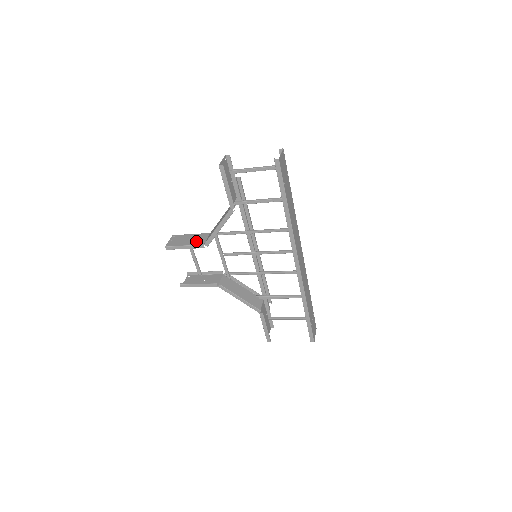
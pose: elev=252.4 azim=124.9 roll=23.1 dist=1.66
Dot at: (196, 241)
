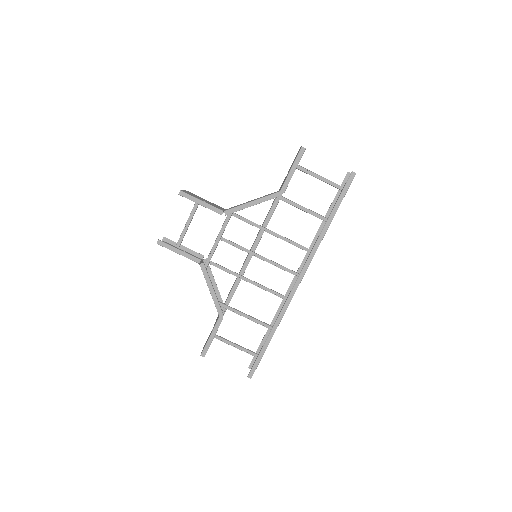
Dot at: (214, 205)
